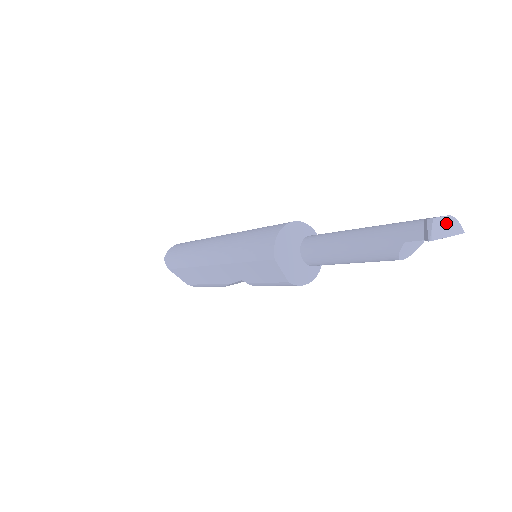
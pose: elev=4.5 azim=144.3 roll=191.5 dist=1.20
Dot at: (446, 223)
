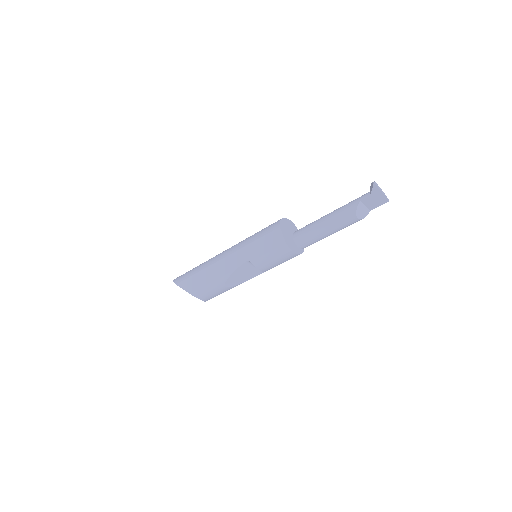
Dot at: (381, 189)
